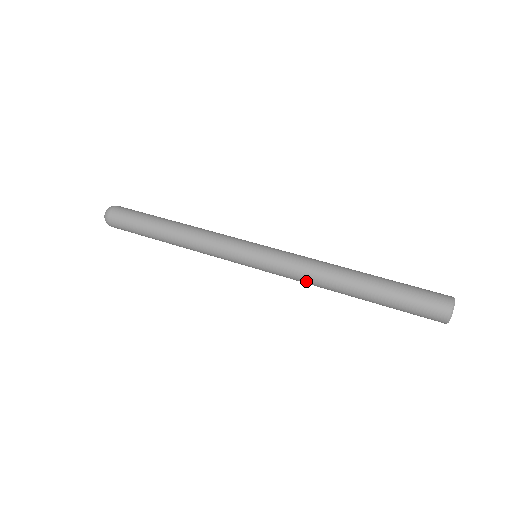
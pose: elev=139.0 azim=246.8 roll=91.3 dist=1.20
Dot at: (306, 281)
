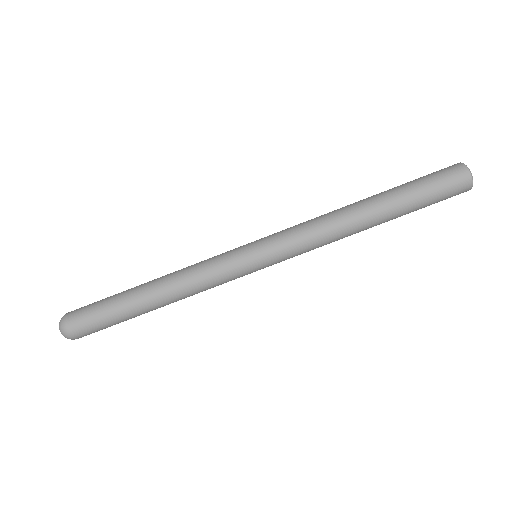
Dot at: (324, 244)
